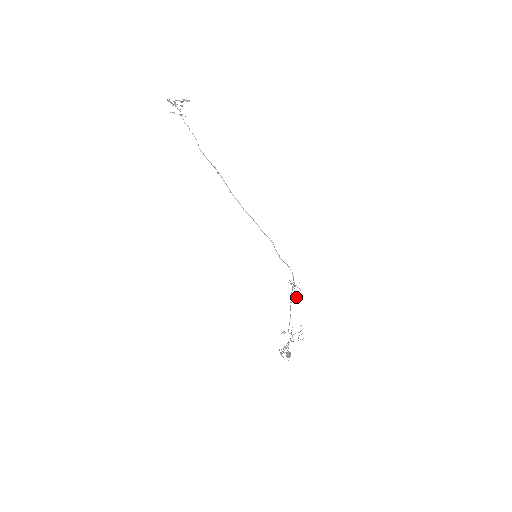
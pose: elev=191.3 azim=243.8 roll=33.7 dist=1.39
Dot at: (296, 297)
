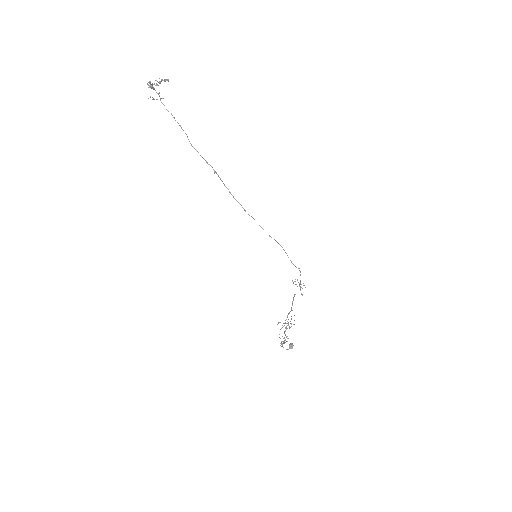
Dot at: (302, 295)
